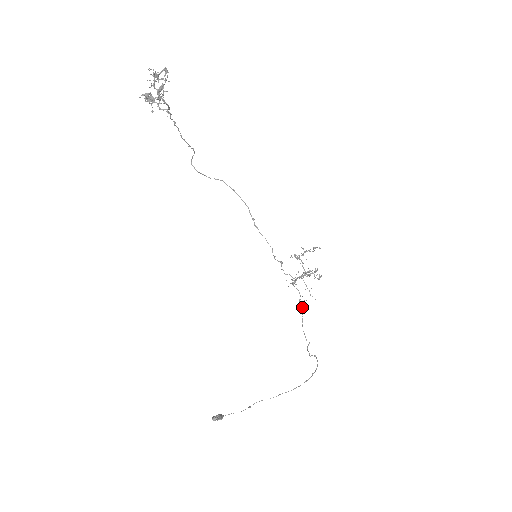
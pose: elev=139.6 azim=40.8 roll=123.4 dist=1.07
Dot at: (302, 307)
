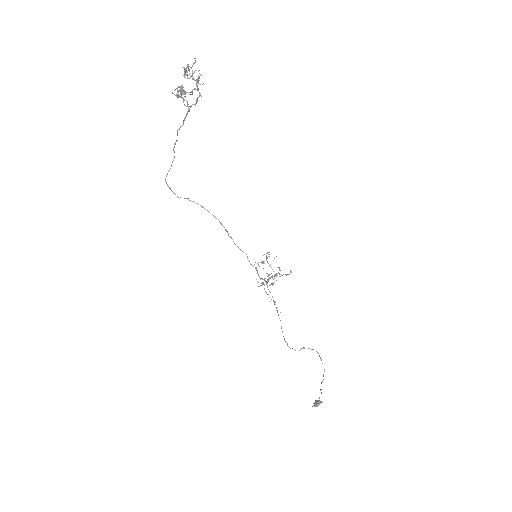
Dot at: occluded
